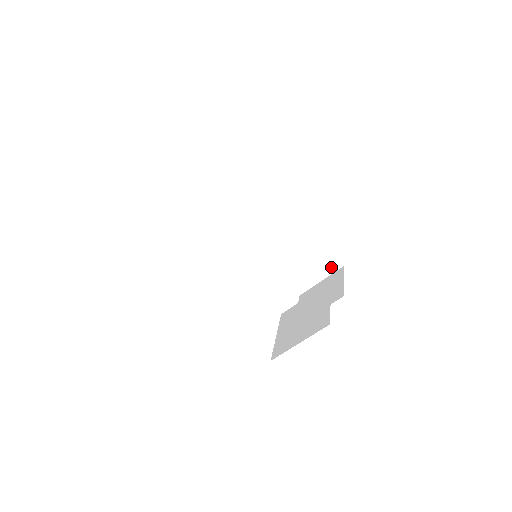
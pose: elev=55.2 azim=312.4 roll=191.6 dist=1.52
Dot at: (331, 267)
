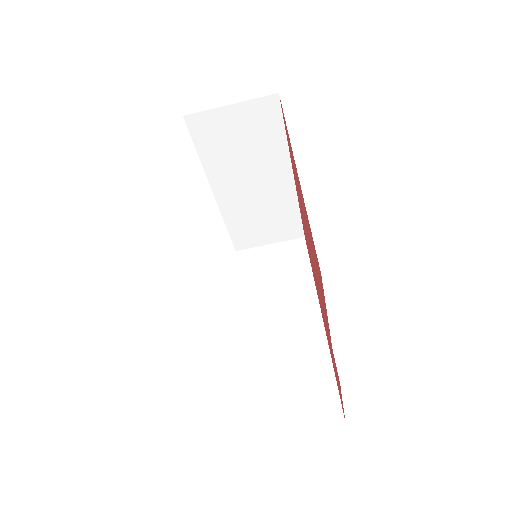
Dot at: (326, 413)
